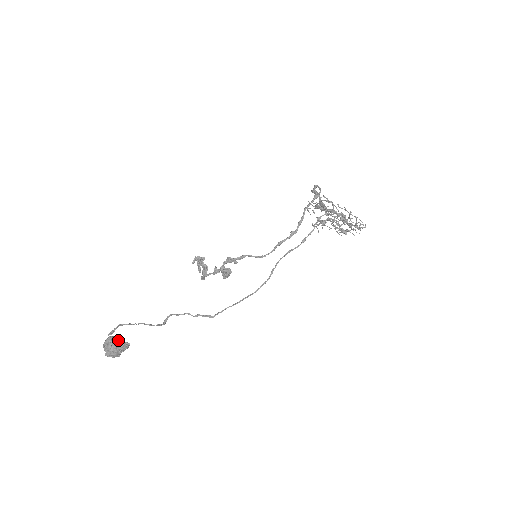
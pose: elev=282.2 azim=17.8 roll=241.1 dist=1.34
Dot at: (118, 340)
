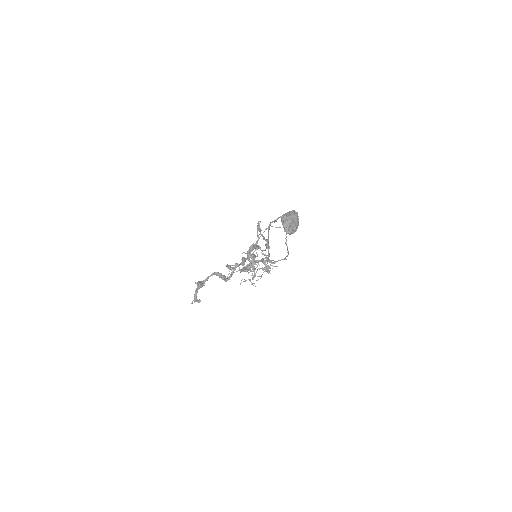
Dot at: (294, 211)
